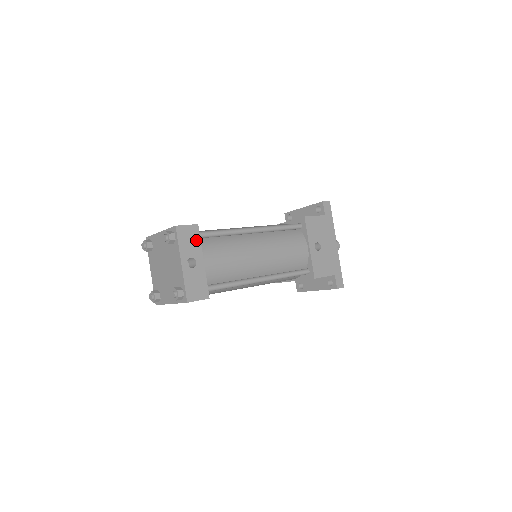
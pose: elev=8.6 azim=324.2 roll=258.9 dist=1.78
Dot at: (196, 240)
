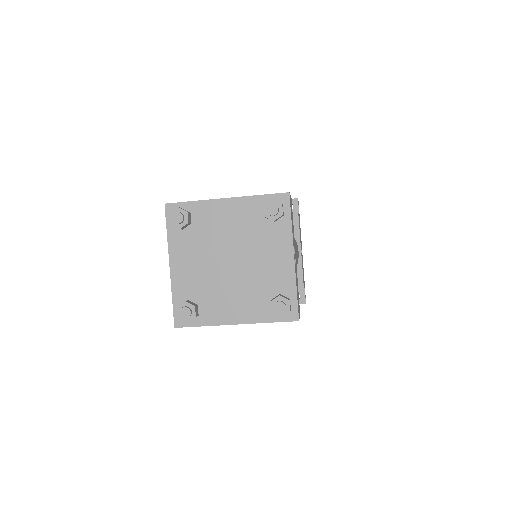
Dot at: occluded
